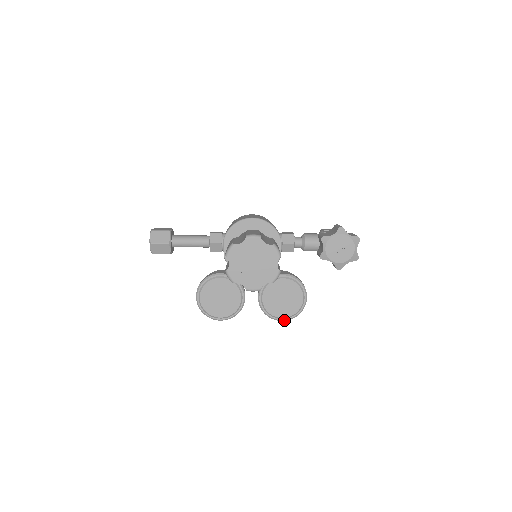
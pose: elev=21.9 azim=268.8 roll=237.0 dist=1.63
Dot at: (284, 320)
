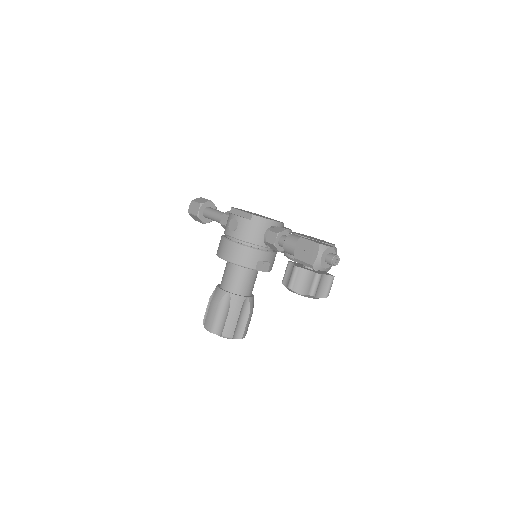
Dot at: occluded
